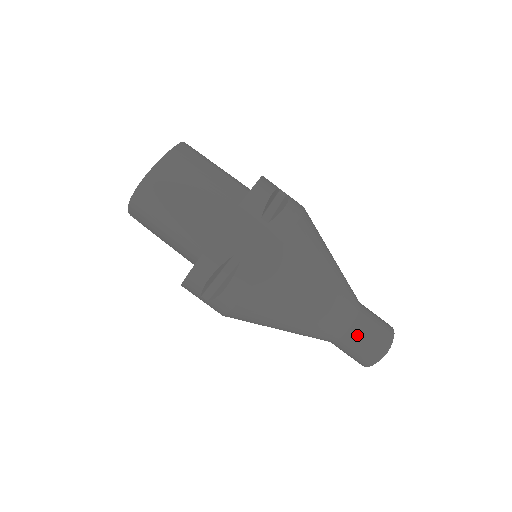
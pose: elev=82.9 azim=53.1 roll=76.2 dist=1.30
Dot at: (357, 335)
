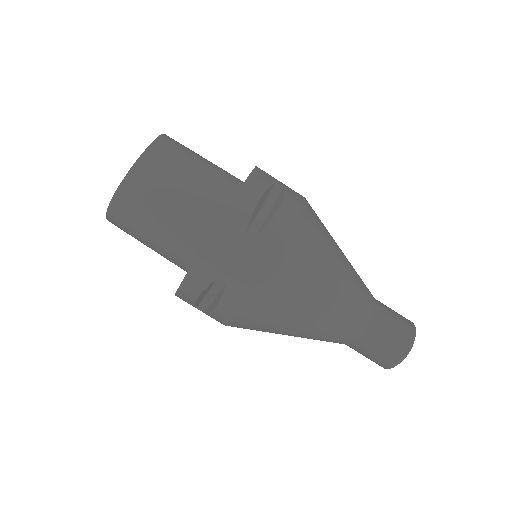
Dot at: (370, 341)
